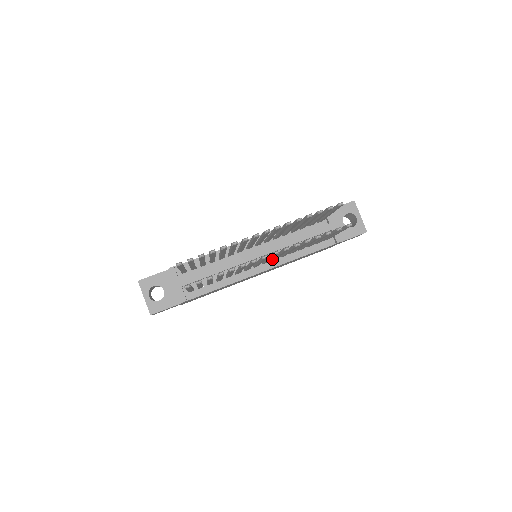
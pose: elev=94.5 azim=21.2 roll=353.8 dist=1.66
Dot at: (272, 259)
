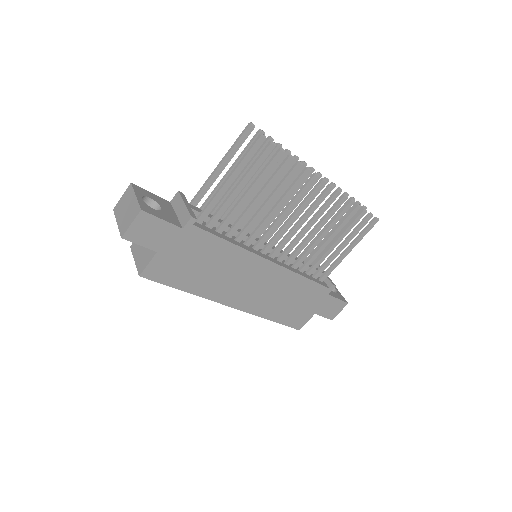
Dot at: (280, 255)
